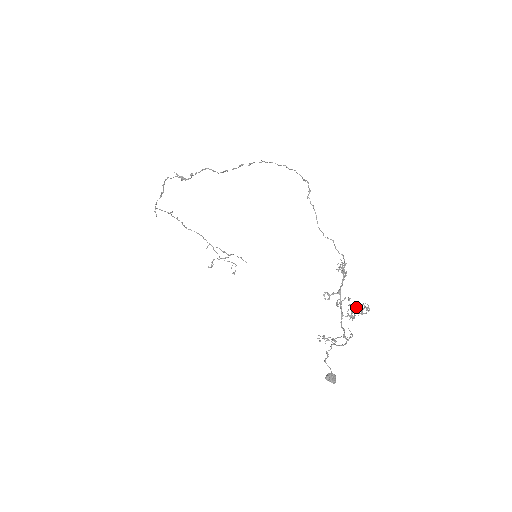
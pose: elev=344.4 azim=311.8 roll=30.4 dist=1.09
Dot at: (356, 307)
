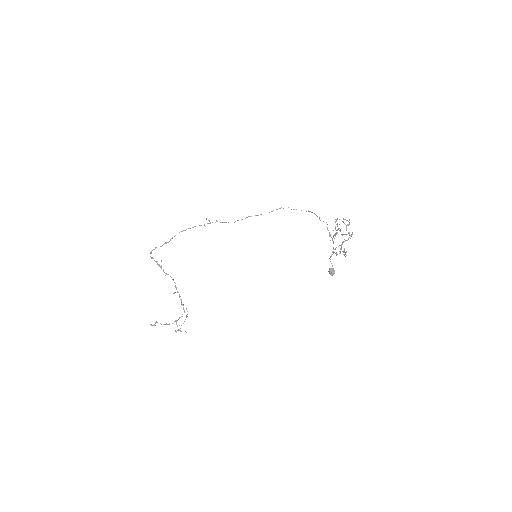
Dot at: occluded
